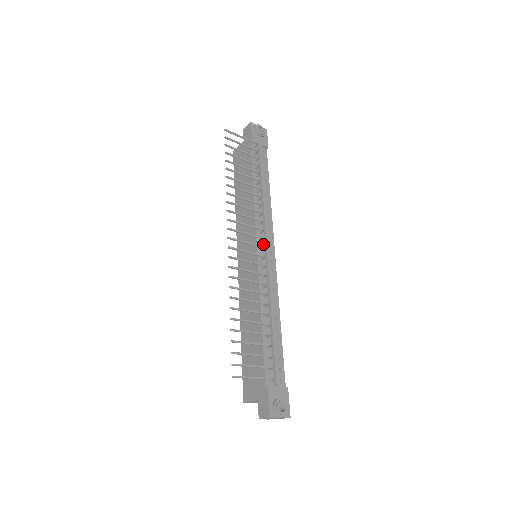
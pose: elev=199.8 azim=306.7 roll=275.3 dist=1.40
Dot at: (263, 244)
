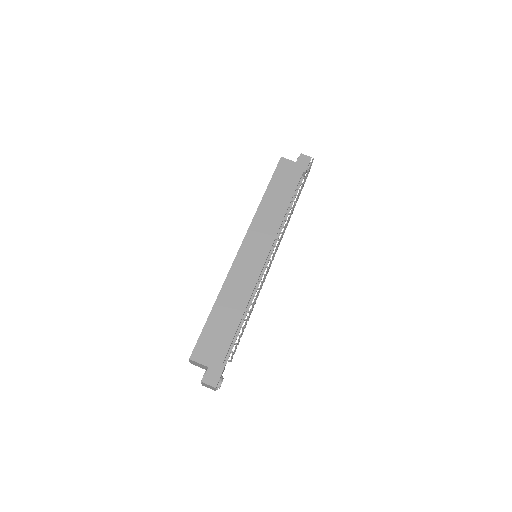
Dot at: (269, 254)
